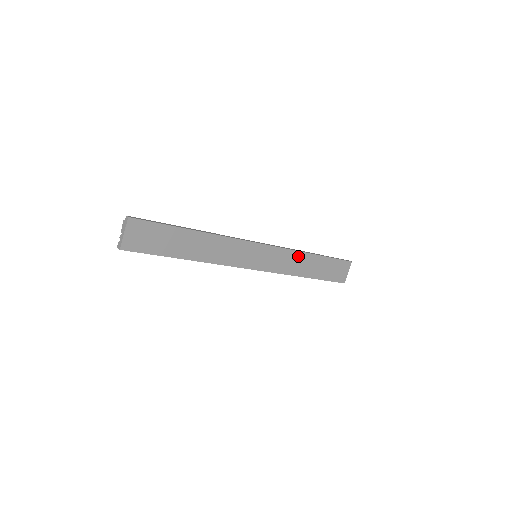
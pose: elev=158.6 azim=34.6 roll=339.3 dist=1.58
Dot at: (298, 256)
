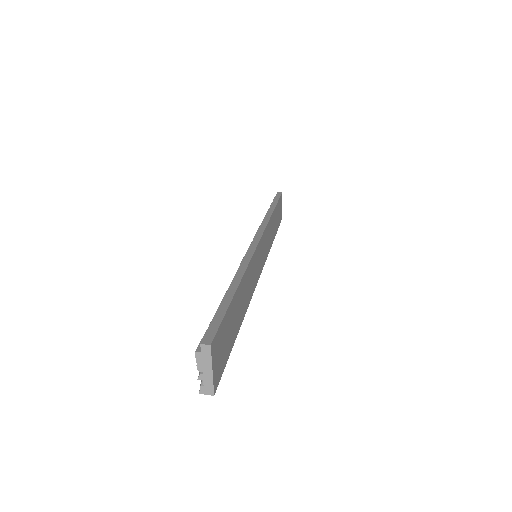
Dot at: (270, 223)
